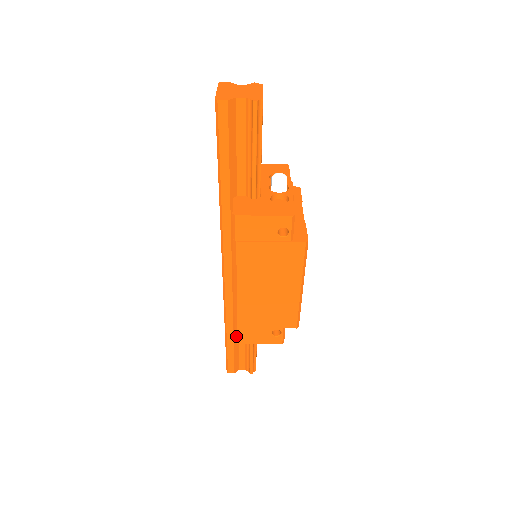
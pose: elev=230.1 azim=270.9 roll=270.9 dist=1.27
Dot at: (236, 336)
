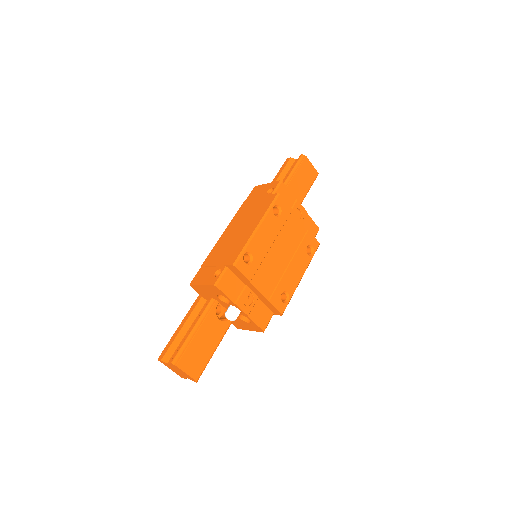
Dot at: occluded
